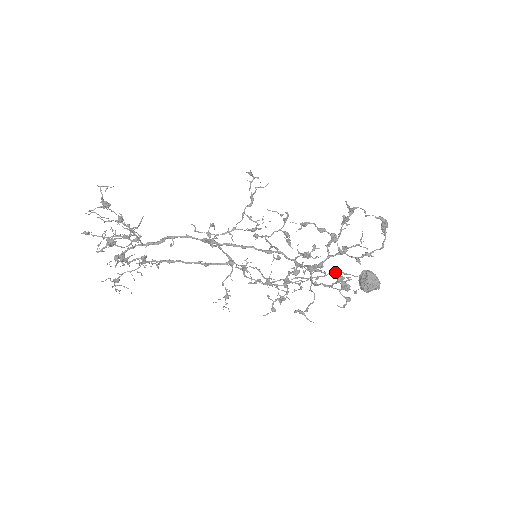
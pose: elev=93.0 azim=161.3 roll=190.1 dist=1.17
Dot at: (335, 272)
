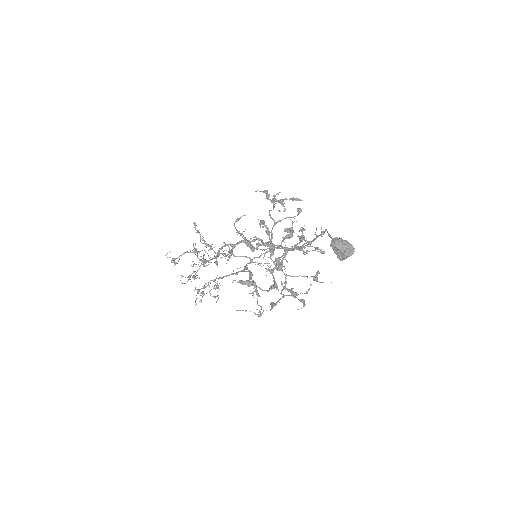
Dot at: occluded
